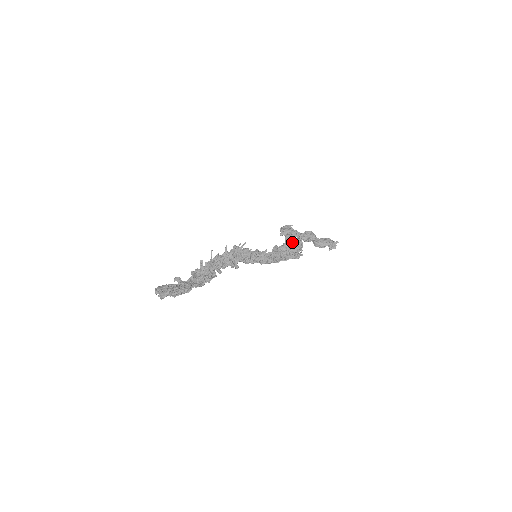
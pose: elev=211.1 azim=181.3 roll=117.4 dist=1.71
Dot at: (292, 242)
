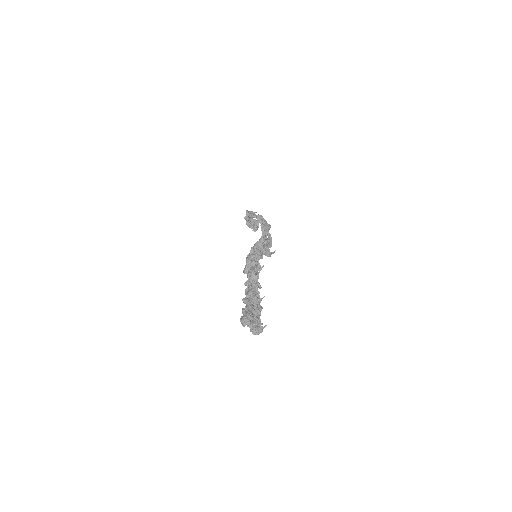
Dot at: (266, 238)
